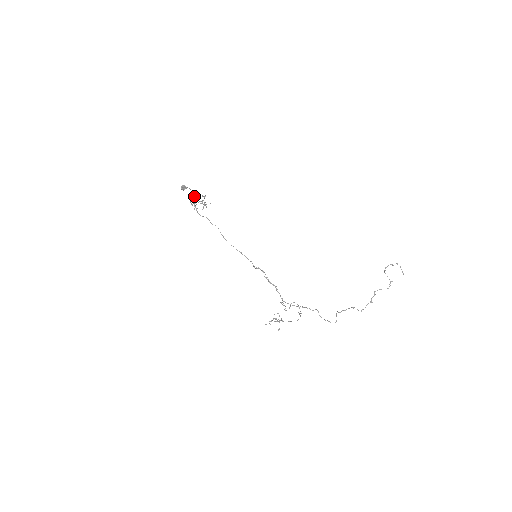
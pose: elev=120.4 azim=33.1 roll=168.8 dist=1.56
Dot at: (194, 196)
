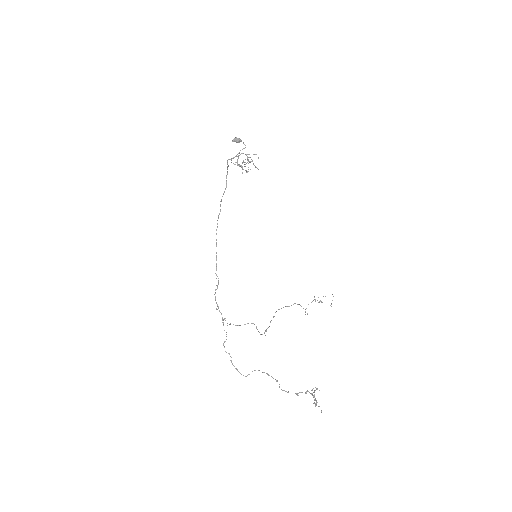
Dot at: (227, 161)
